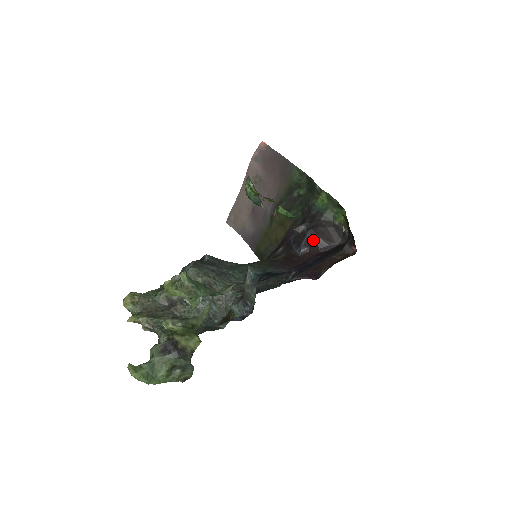
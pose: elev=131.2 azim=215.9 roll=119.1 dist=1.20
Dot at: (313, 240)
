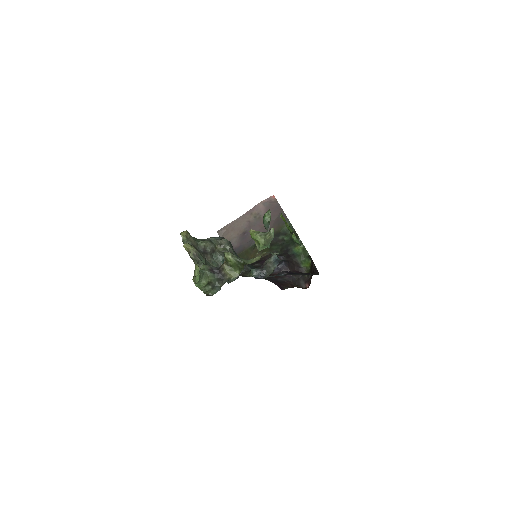
Dot at: (285, 268)
